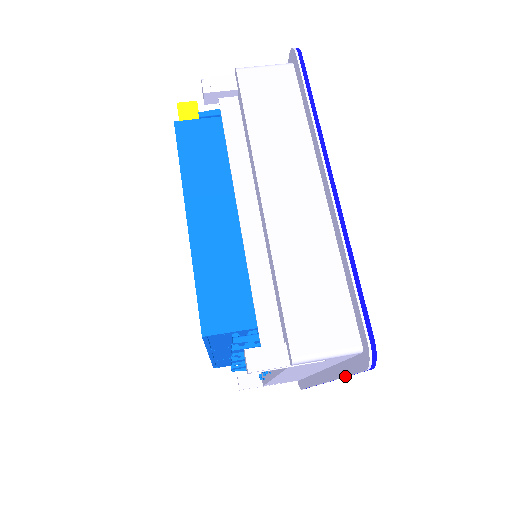
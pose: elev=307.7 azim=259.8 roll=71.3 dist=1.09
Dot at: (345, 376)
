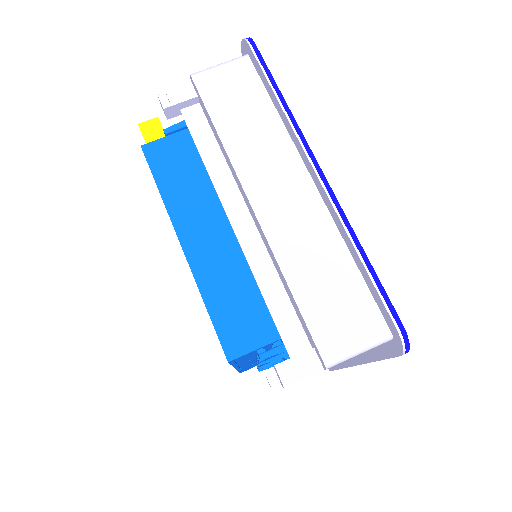
Dot at: (378, 360)
